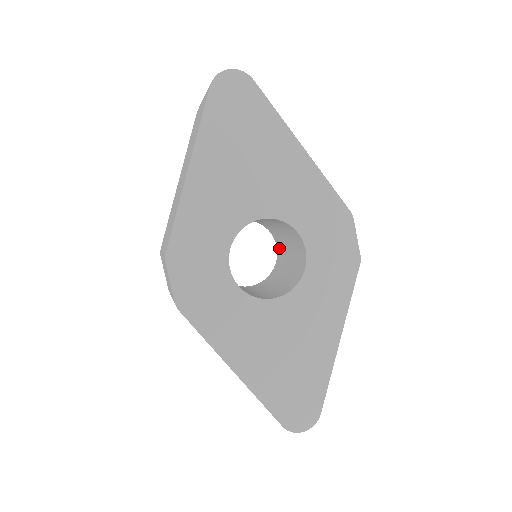
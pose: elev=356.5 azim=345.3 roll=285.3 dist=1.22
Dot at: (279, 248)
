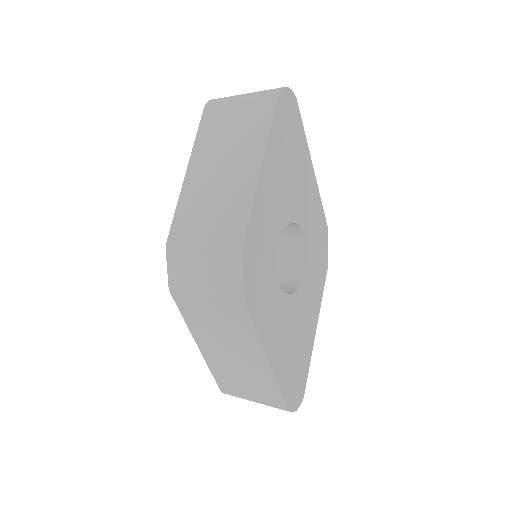
Dot at: occluded
